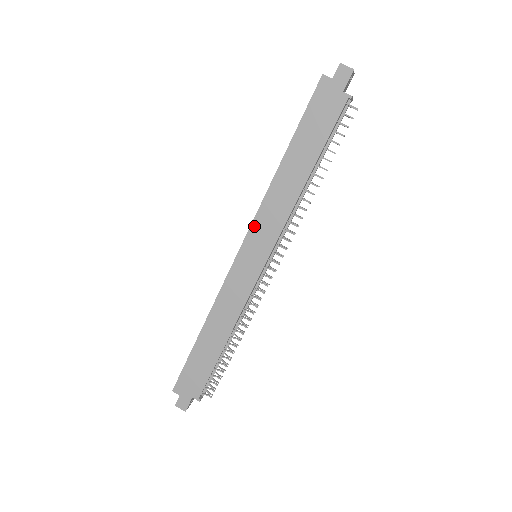
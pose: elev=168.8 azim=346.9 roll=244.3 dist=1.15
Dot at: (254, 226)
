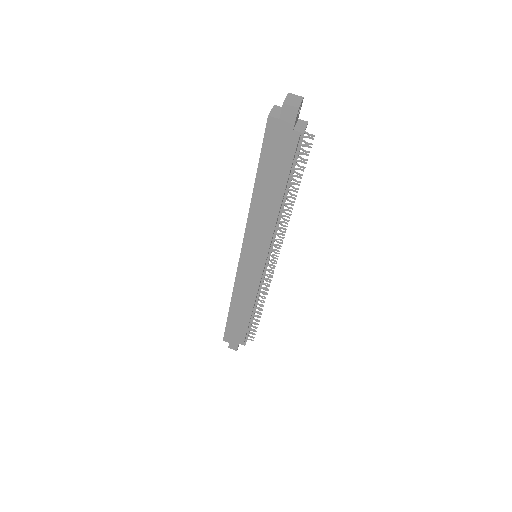
Dot at: (246, 241)
